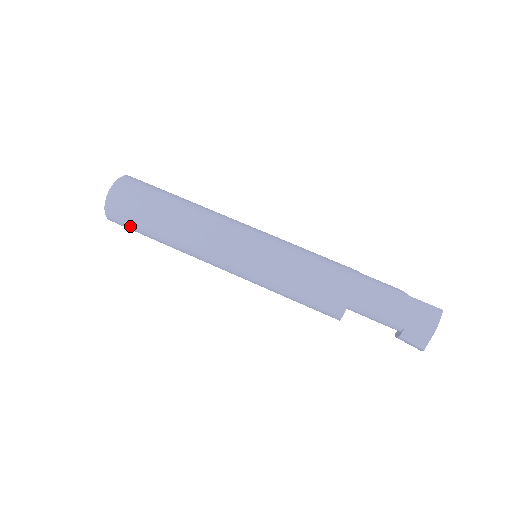
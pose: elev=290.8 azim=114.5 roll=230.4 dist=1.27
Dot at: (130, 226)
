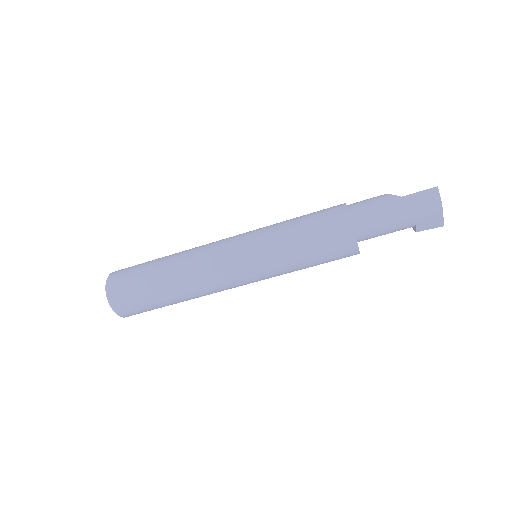
Dot at: occluded
